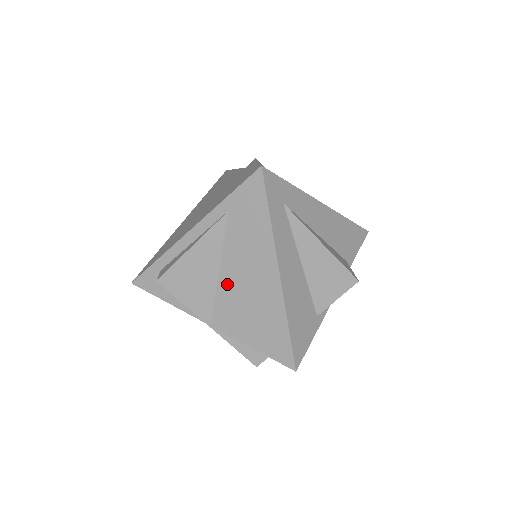
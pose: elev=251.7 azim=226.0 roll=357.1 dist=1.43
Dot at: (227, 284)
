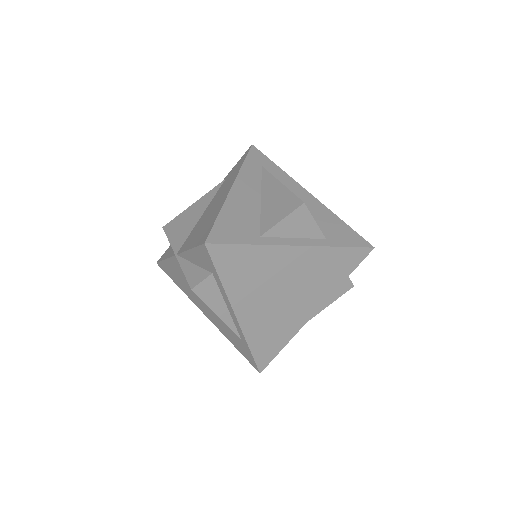
Dot at: (202, 218)
